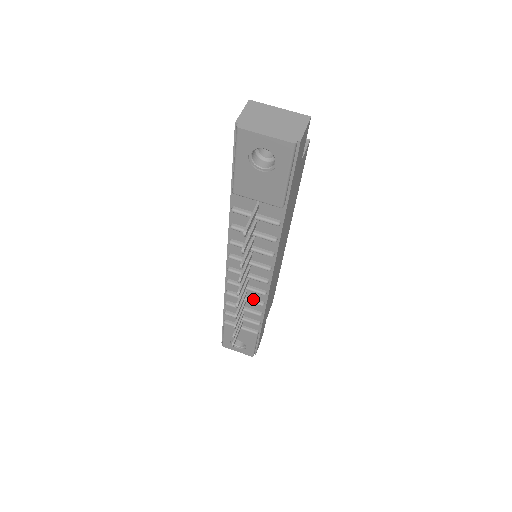
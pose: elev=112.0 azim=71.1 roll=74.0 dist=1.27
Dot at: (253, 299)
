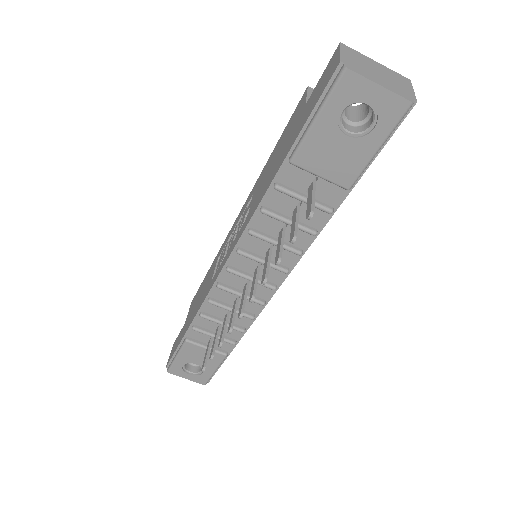
Dot at: occluded
